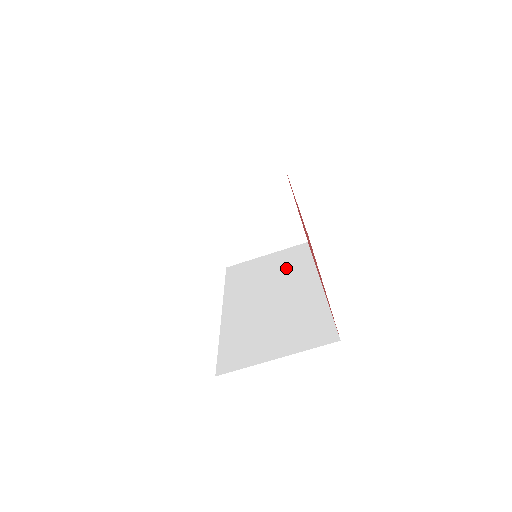
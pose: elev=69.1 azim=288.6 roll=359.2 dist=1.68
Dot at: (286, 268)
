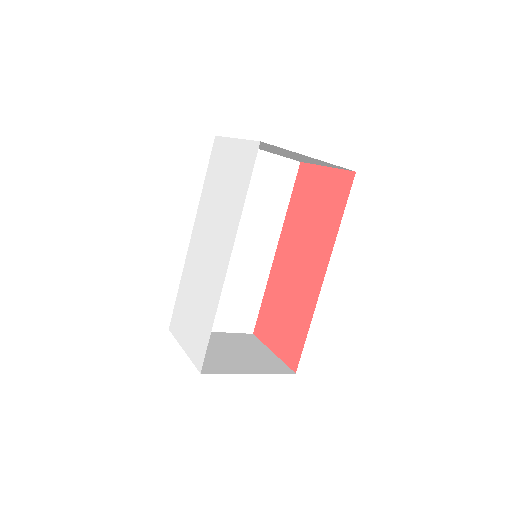
Dot at: (264, 203)
